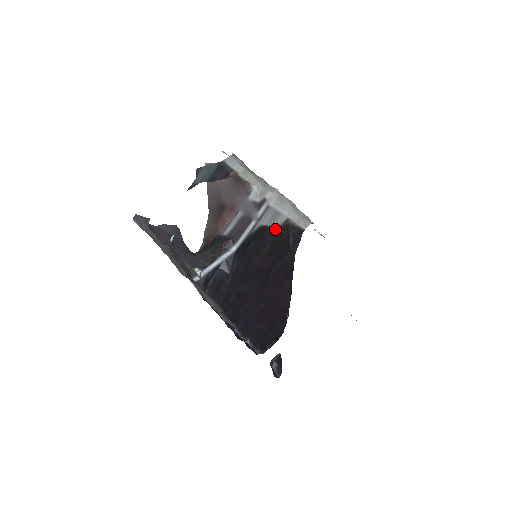
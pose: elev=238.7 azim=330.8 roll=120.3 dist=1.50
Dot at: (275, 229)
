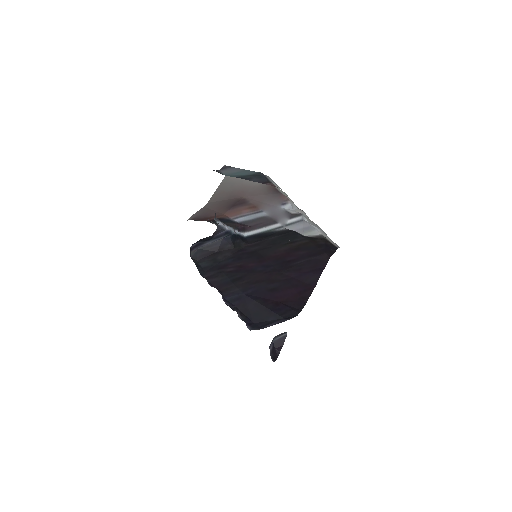
Dot at: (307, 236)
